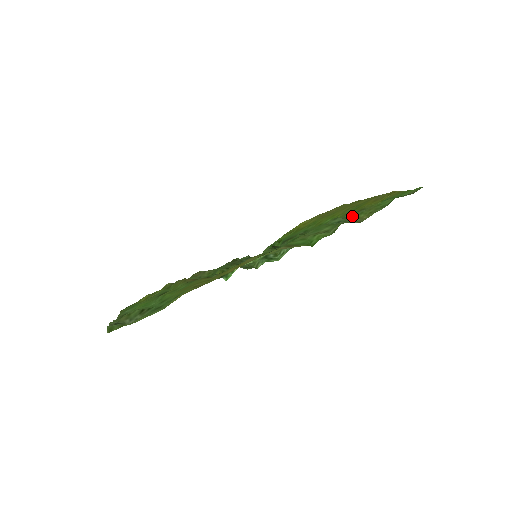
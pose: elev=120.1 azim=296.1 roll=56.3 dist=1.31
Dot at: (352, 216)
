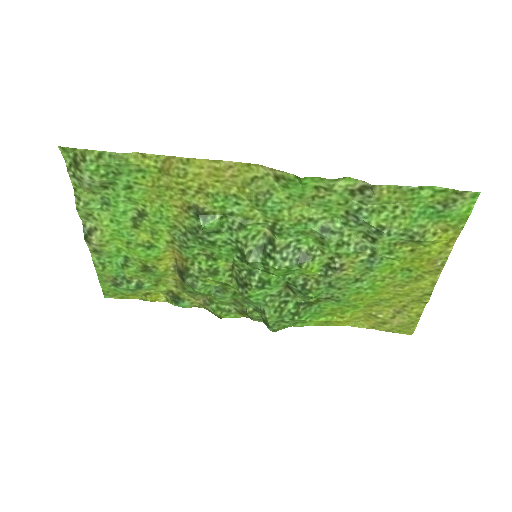
Dot at: (385, 240)
